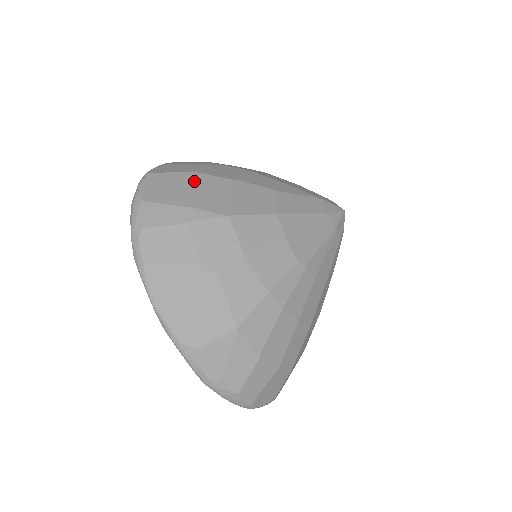
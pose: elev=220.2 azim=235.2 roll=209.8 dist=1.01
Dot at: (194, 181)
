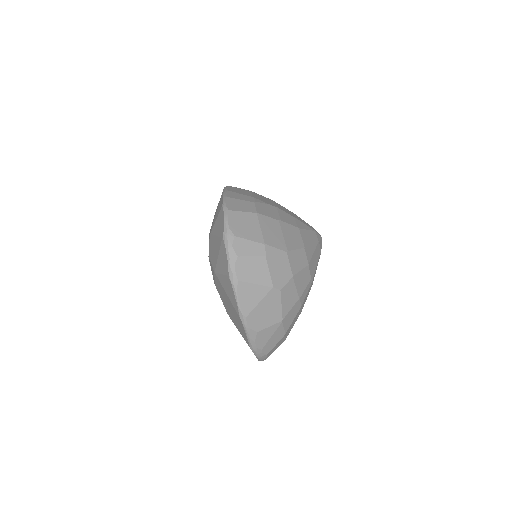
Dot at: (261, 222)
